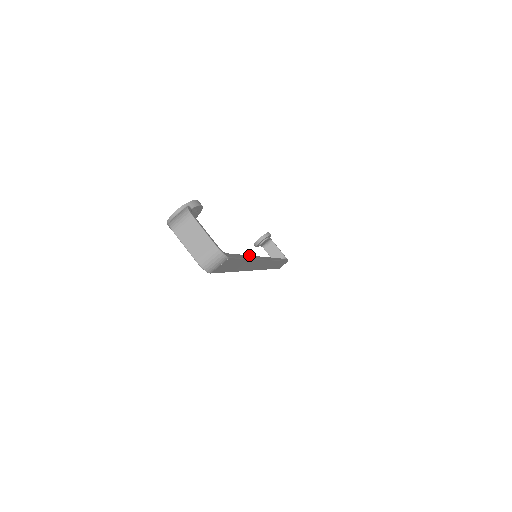
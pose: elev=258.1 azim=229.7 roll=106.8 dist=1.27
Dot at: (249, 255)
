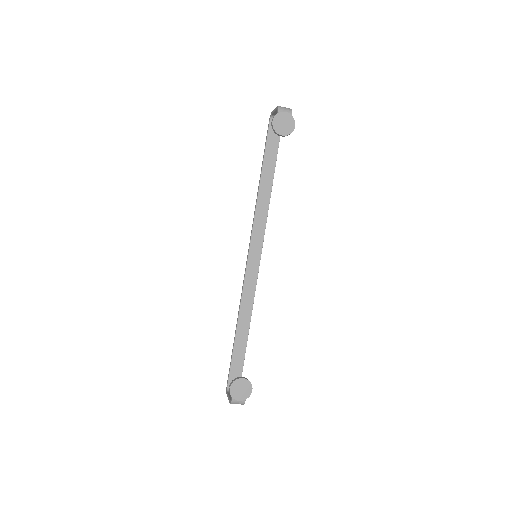
Dot at: occluded
